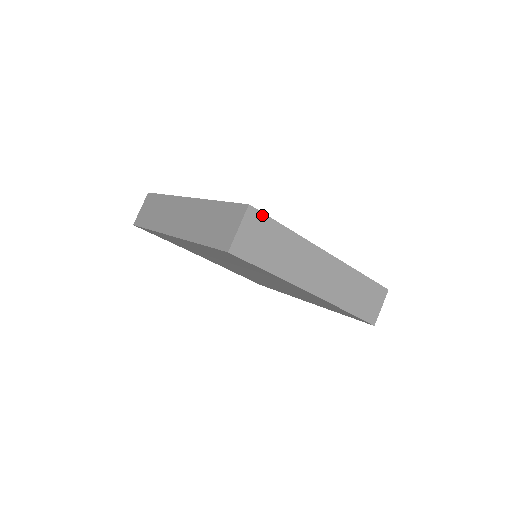
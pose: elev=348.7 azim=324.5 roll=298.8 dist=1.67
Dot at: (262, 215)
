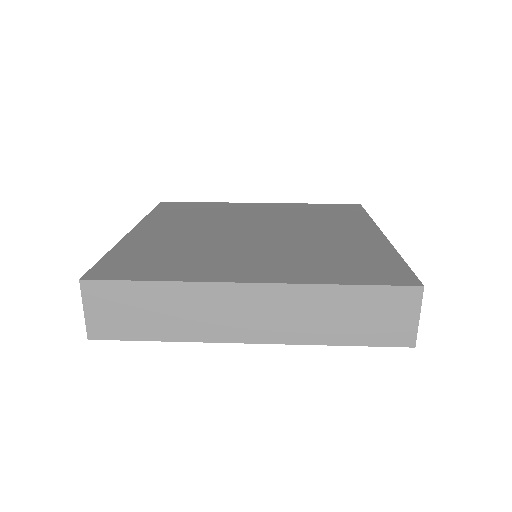
Dot at: occluded
